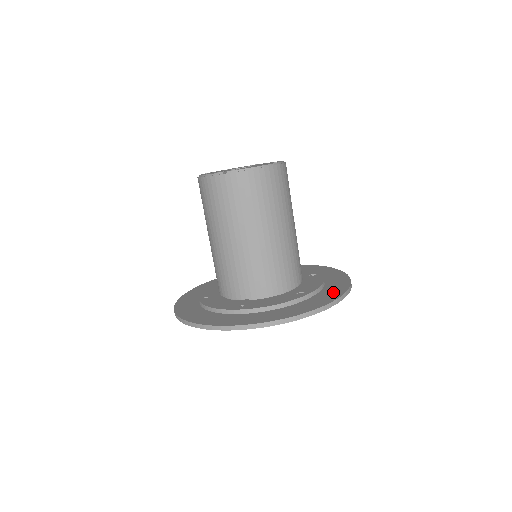
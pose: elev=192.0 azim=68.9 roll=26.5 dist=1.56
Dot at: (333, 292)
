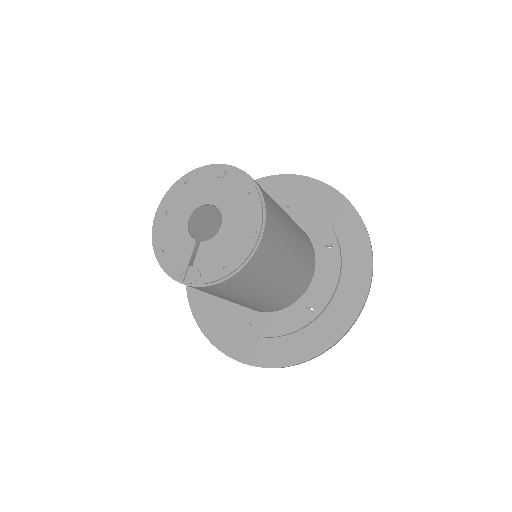
Dot at: (347, 307)
